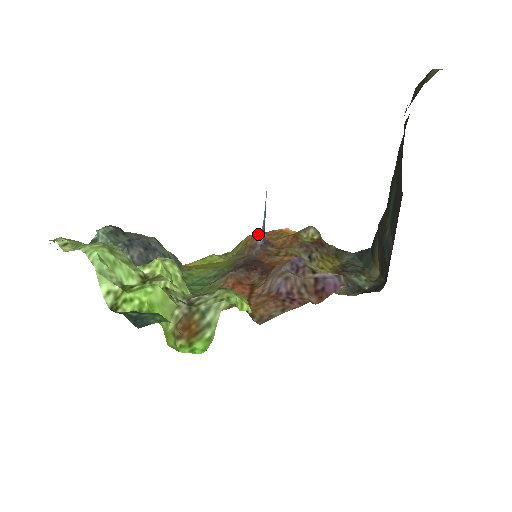
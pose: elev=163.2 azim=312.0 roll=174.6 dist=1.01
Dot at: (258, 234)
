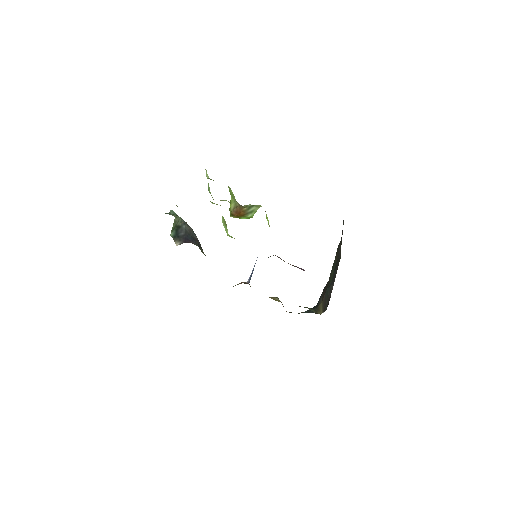
Dot at: occluded
